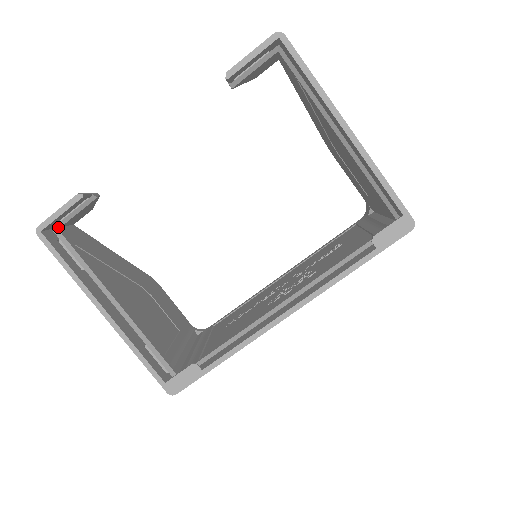
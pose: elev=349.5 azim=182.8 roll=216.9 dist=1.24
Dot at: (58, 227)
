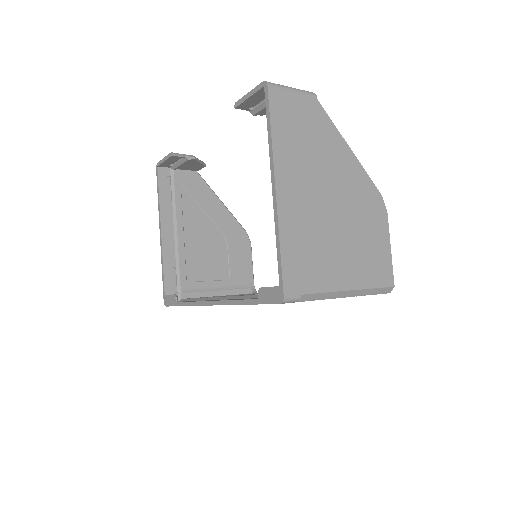
Dot at: (173, 168)
